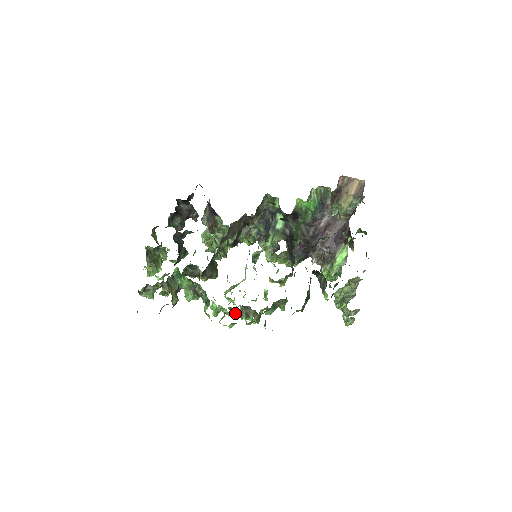
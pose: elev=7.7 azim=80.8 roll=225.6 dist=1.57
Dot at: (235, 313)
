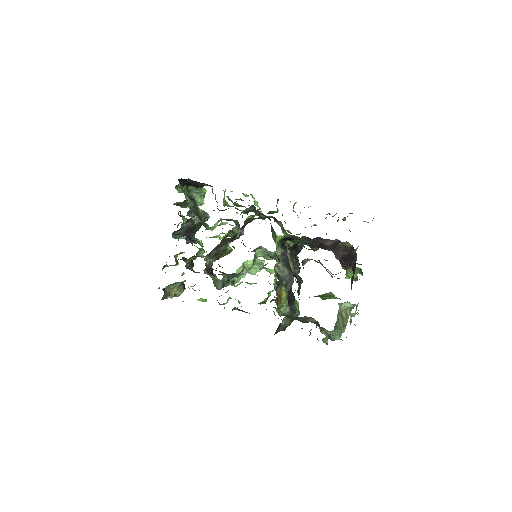
Dot at: occluded
